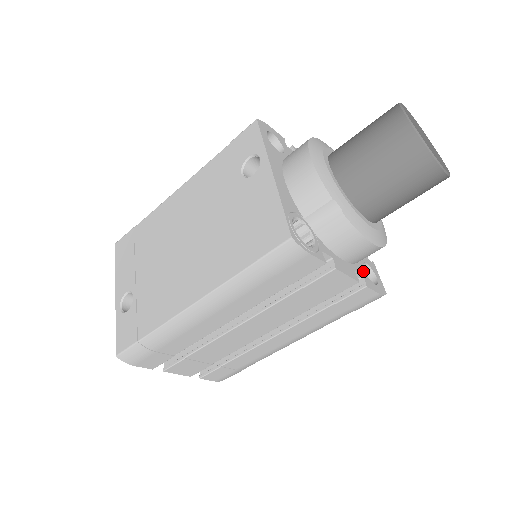
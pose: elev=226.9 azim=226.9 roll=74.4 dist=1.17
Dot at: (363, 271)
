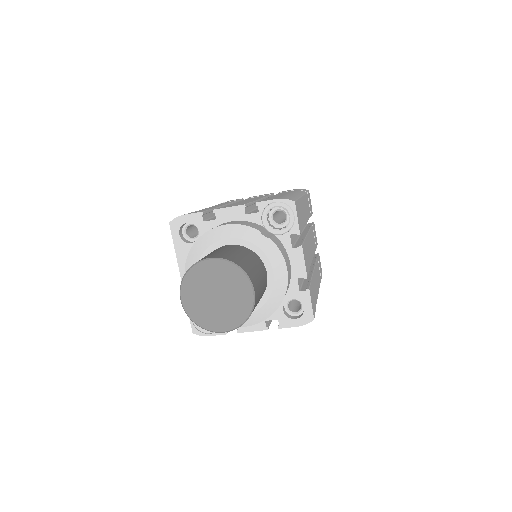
Dot at: (281, 313)
